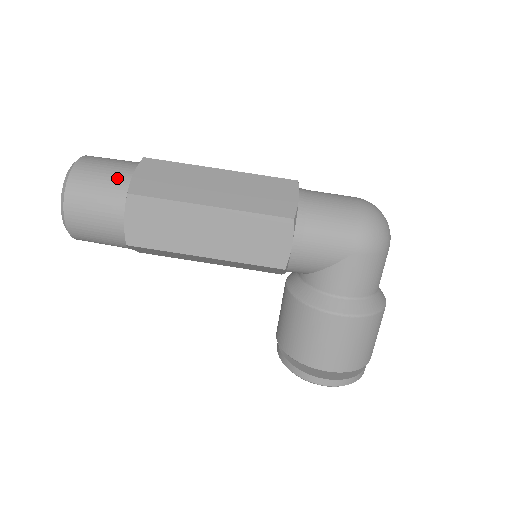
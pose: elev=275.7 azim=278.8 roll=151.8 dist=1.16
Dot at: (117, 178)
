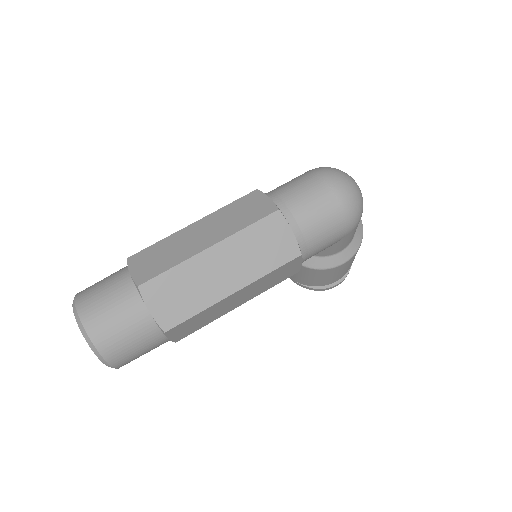
Dot at: (140, 325)
